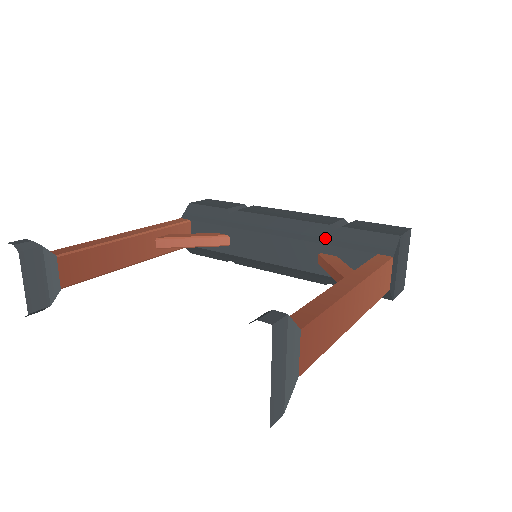
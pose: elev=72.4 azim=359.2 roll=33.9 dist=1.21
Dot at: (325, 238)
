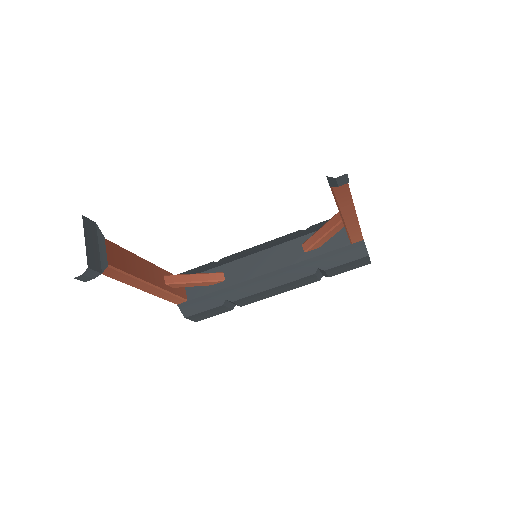
Dot at: (302, 234)
